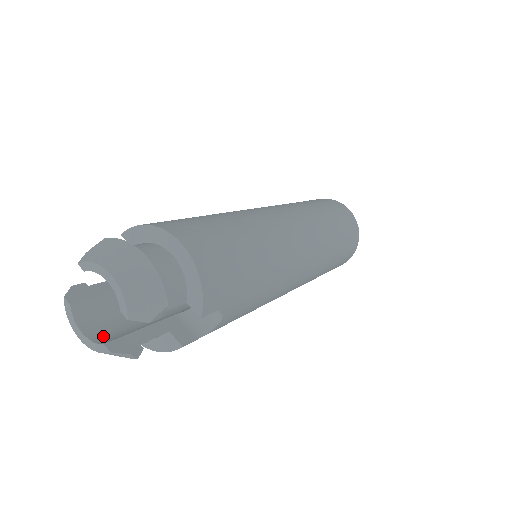
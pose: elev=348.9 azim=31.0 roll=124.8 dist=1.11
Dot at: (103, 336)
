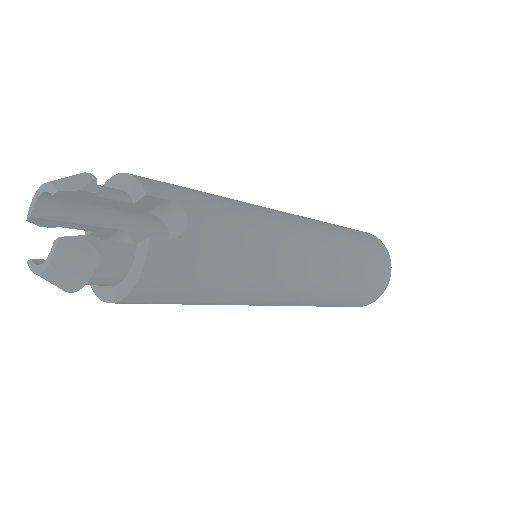
Dot at: occluded
